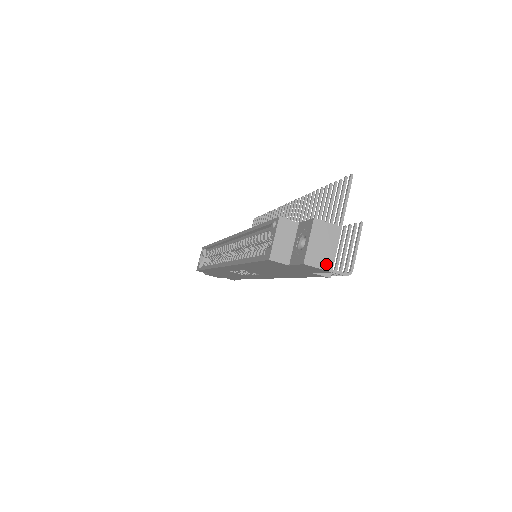
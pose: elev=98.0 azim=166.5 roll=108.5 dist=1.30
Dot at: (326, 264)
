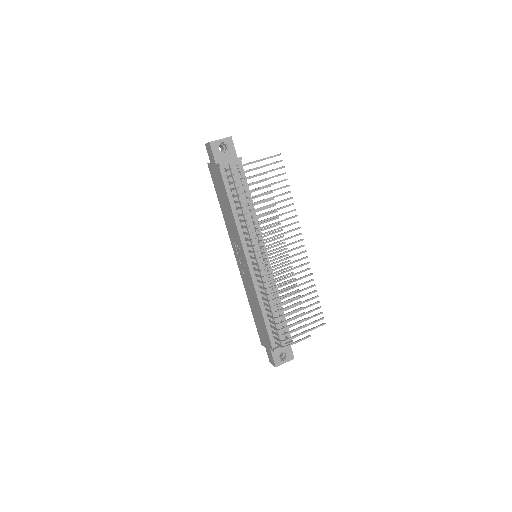
Dot at: (211, 142)
